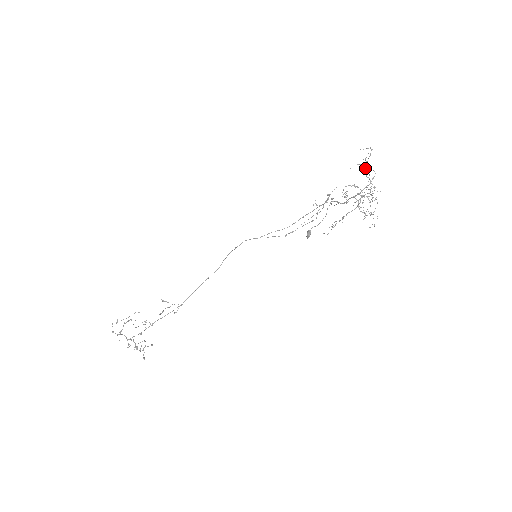
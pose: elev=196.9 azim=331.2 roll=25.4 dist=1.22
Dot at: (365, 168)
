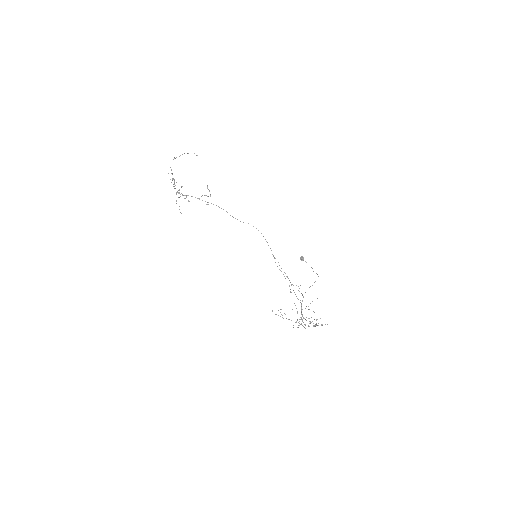
Dot at: (315, 326)
